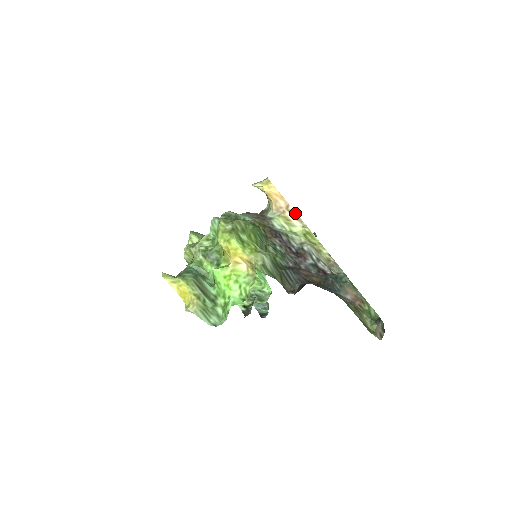
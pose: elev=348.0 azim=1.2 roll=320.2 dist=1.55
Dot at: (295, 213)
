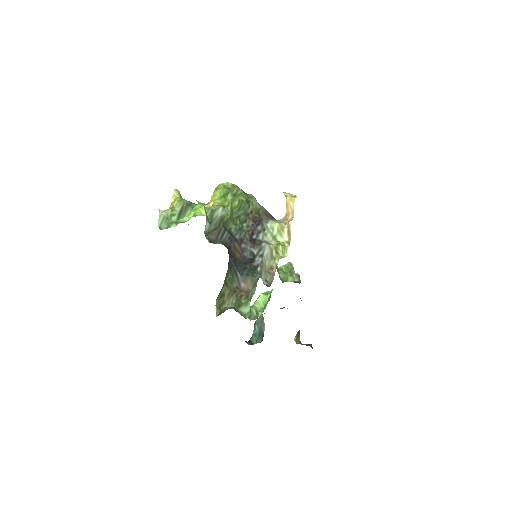
Dot at: (291, 228)
